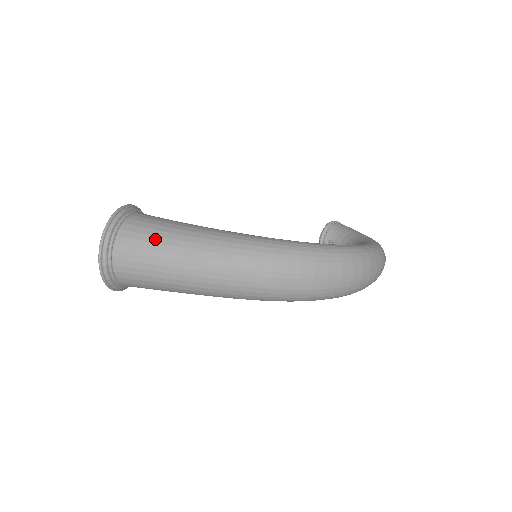
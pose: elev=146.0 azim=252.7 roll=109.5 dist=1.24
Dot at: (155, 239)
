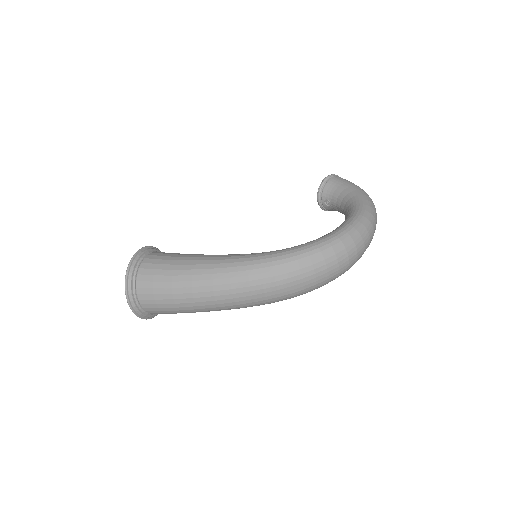
Dot at: (165, 284)
